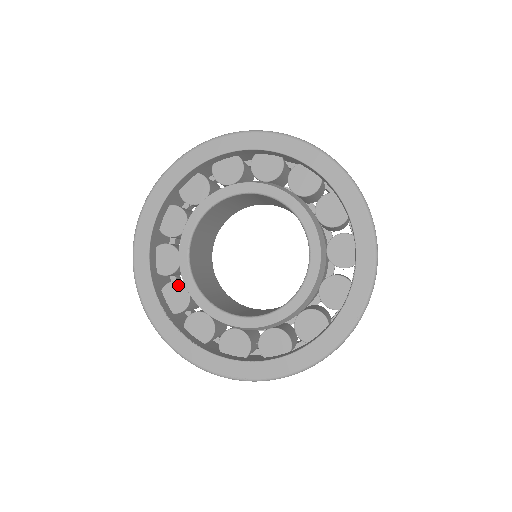
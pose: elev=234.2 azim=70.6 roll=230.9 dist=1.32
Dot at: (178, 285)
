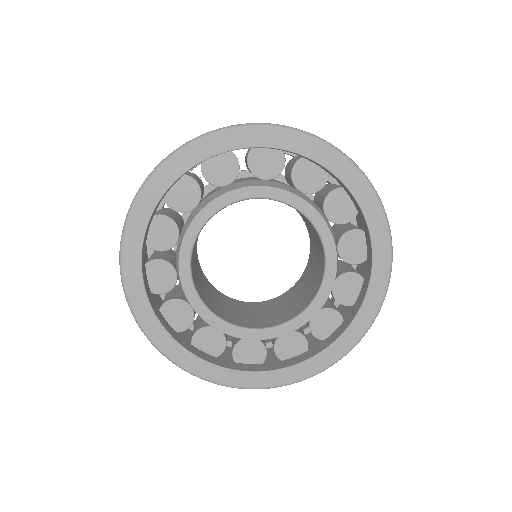
Dot at: (167, 265)
